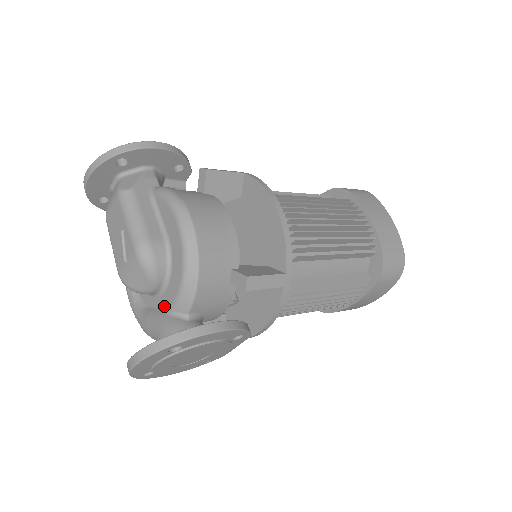
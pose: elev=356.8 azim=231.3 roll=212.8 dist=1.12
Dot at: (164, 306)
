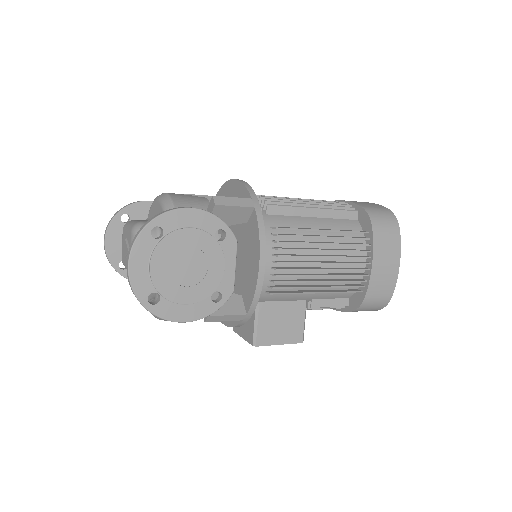
Dot at: occluded
